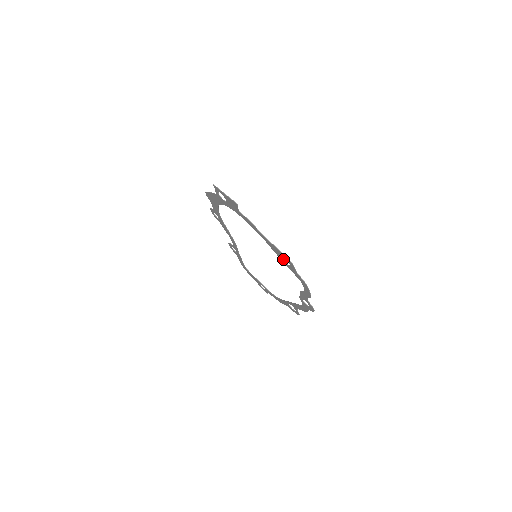
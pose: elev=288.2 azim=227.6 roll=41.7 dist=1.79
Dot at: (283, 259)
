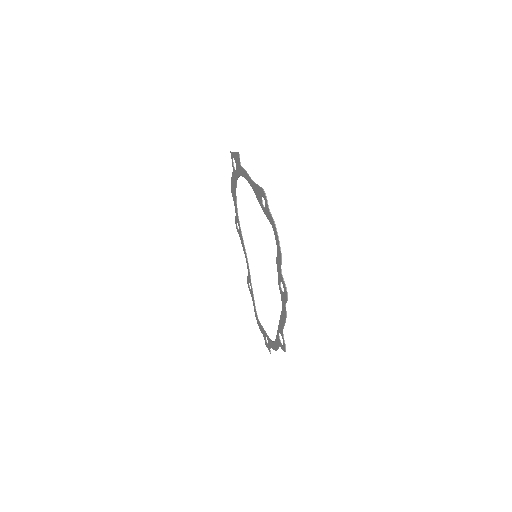
Dot at: (262, 202)
